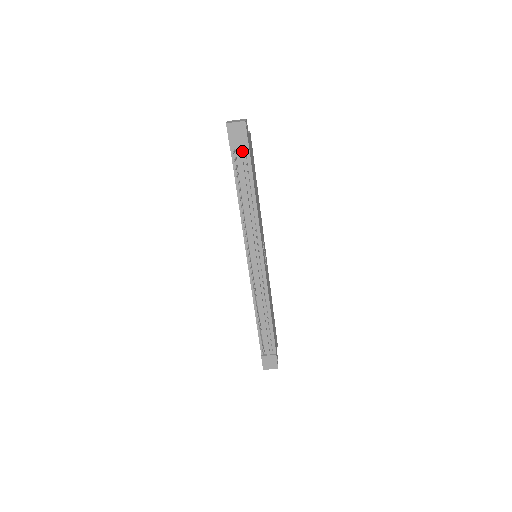
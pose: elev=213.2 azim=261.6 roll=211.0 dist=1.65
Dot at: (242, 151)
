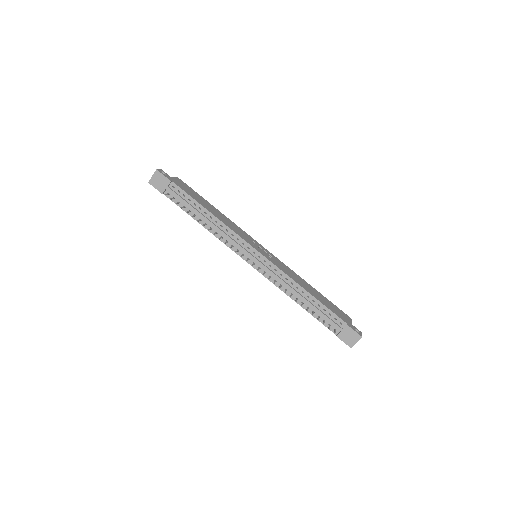
Dot at: (173, 190)
